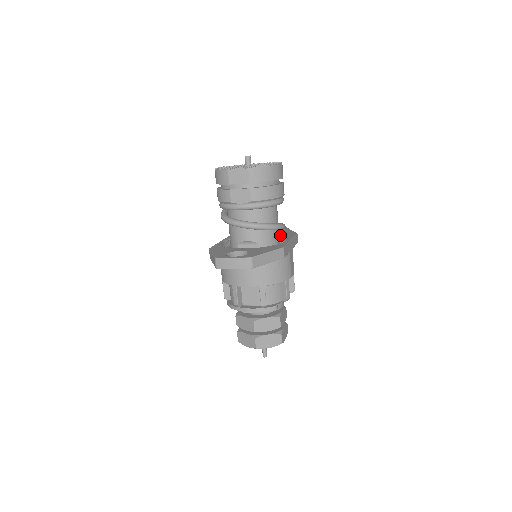
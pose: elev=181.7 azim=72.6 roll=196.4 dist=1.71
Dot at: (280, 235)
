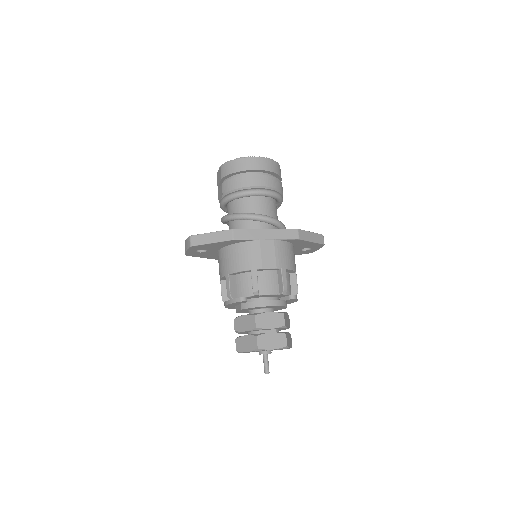
Dot at: occluded
